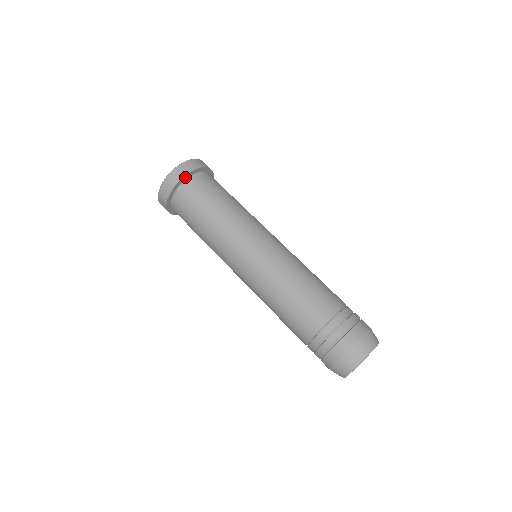
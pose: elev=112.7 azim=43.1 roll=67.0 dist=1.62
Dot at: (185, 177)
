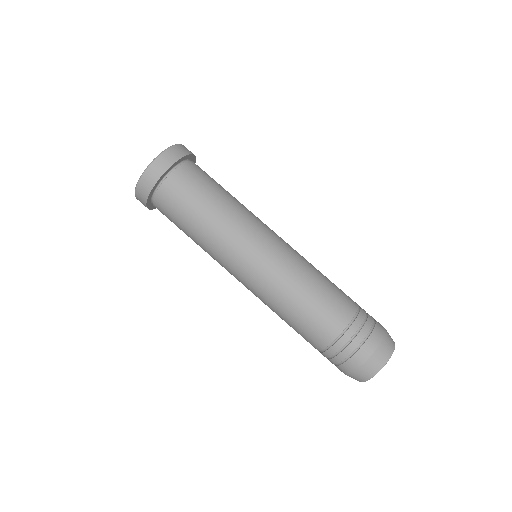
Dot at: (167, 171)
